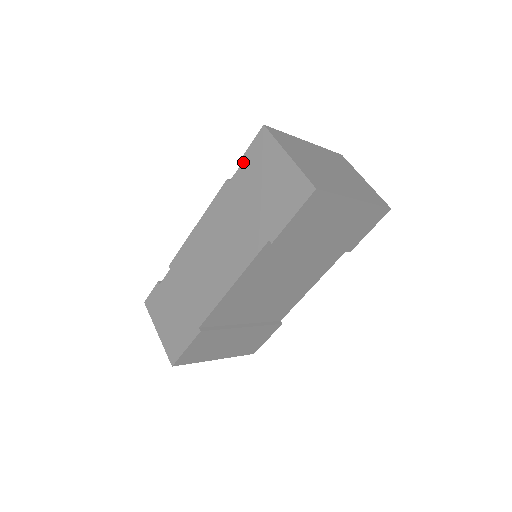
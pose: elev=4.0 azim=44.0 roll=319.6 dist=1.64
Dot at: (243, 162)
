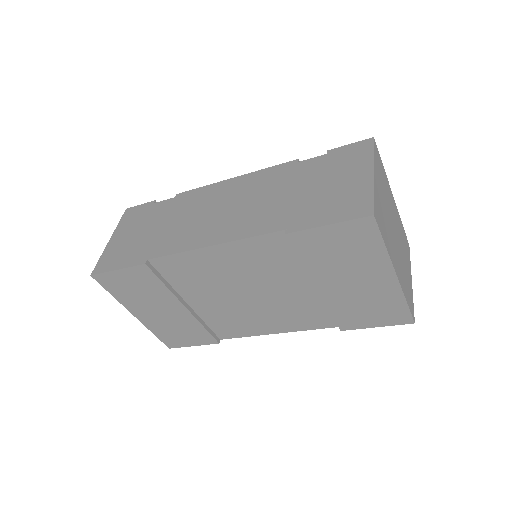
Dot at: (325, 154)
